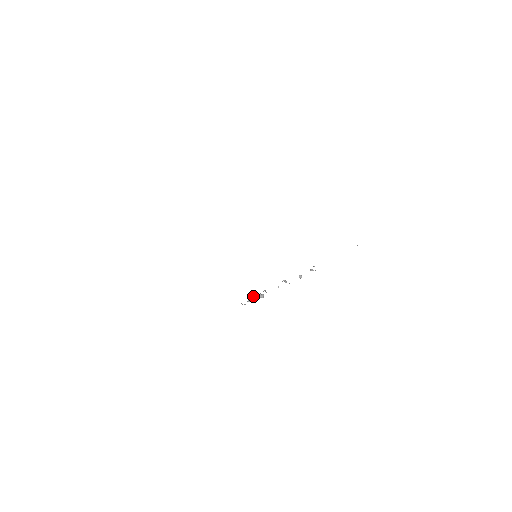
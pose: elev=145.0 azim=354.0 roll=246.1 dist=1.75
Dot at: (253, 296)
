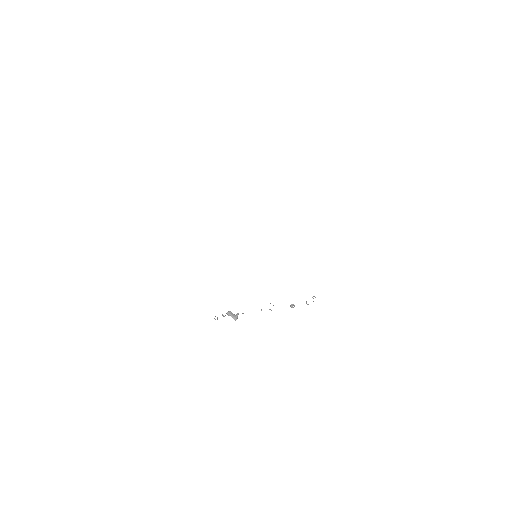
Dot at: occluded
